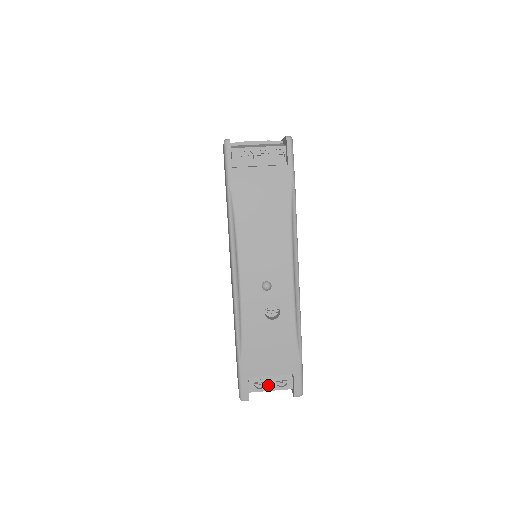
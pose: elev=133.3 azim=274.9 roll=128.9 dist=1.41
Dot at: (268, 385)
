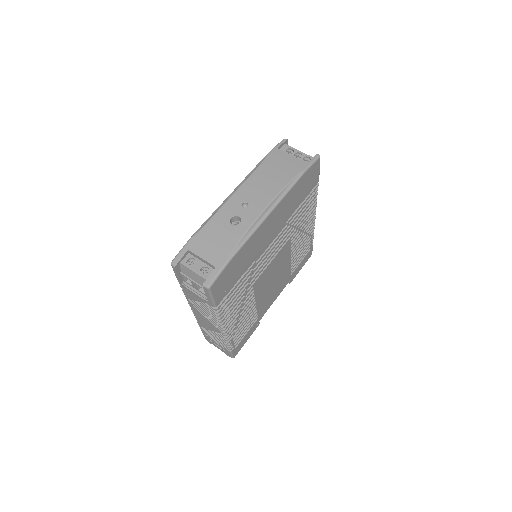
Dot at: (195, 267)
